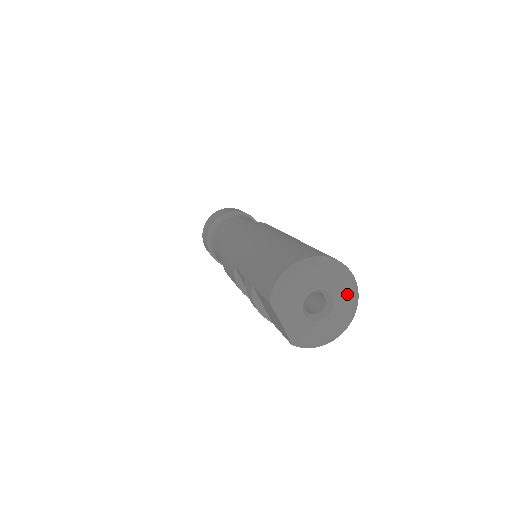
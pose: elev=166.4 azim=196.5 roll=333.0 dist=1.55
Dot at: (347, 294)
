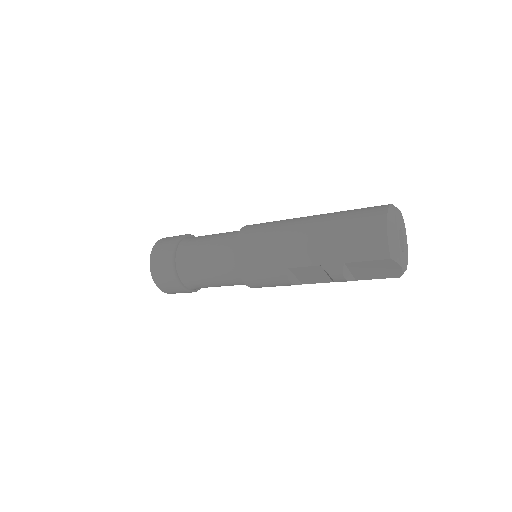
Dot at: (403, 222)
